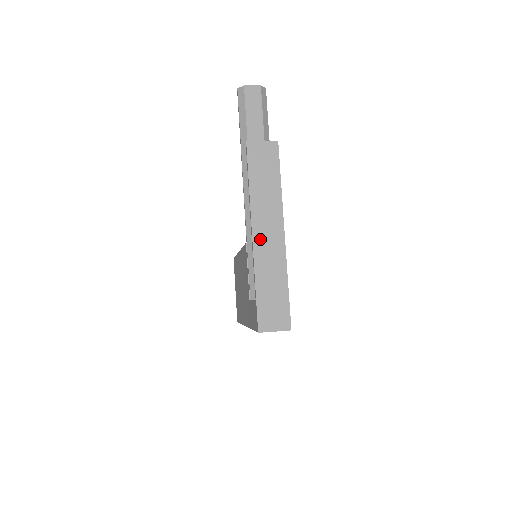
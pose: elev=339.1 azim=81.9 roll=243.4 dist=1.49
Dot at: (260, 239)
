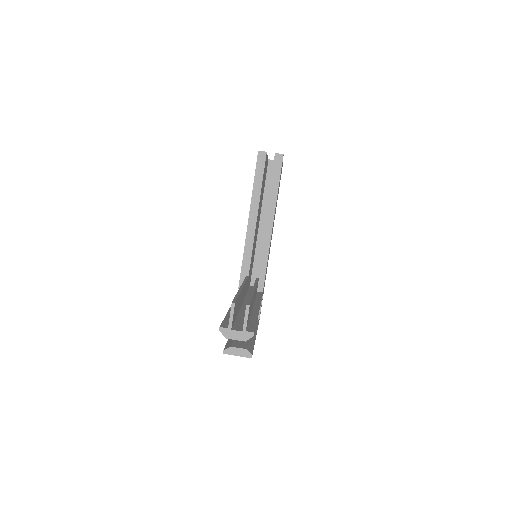
Dot at: occluded
